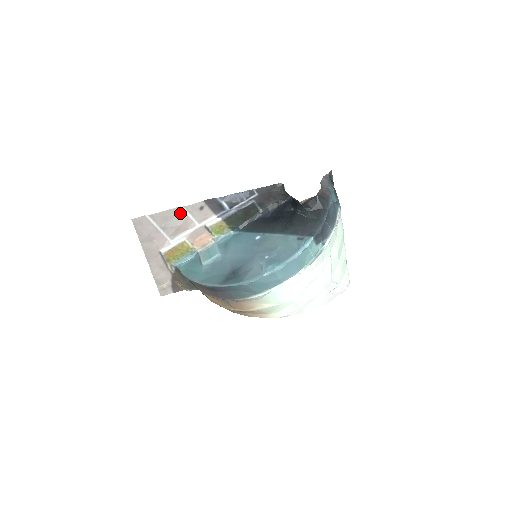
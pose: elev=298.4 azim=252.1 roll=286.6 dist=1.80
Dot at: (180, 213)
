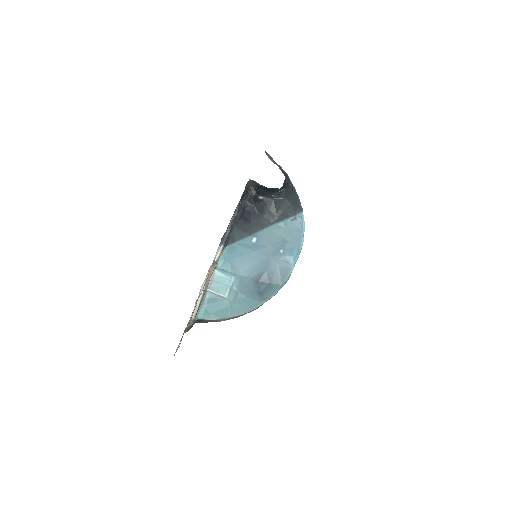
Dot at: occluded
